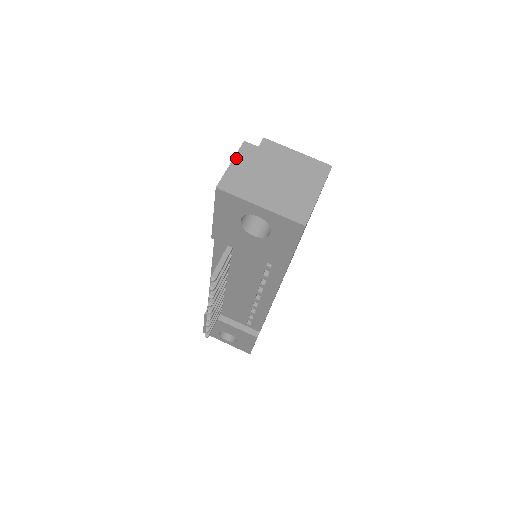
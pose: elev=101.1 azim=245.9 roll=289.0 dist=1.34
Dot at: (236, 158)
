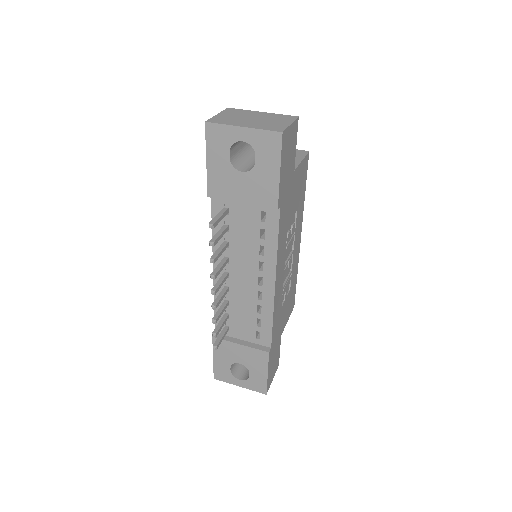
Dot at: (221, 113)
